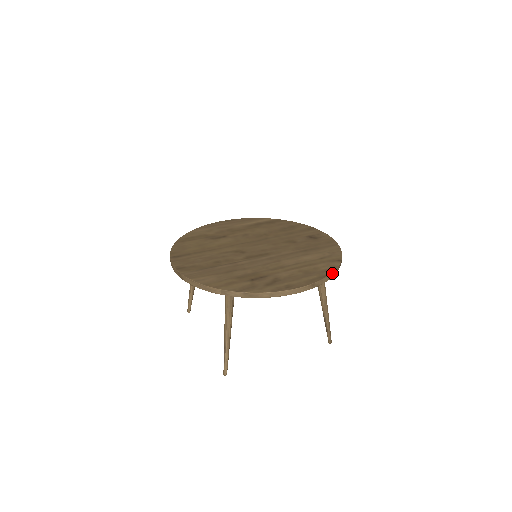
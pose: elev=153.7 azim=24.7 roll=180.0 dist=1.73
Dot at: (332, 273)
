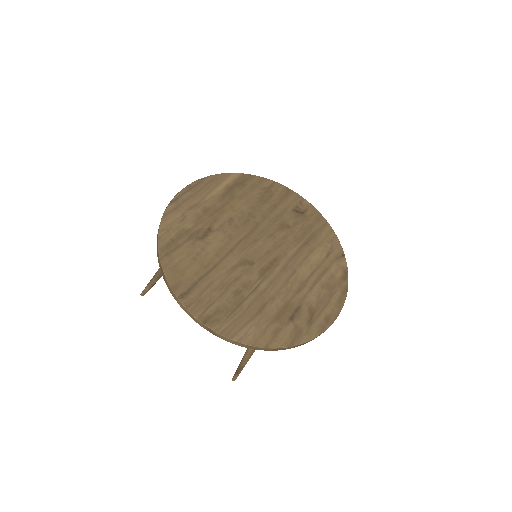
Dot at: occluded
